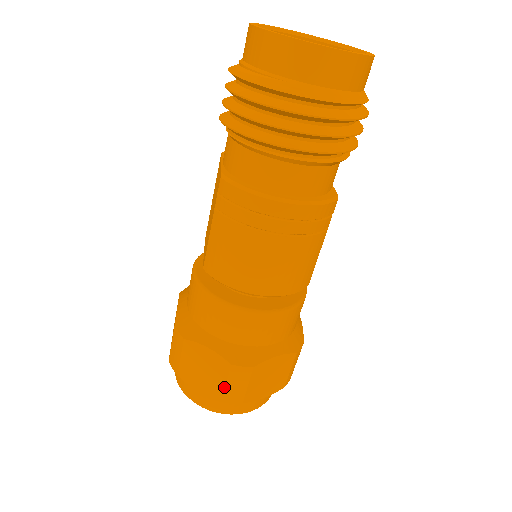
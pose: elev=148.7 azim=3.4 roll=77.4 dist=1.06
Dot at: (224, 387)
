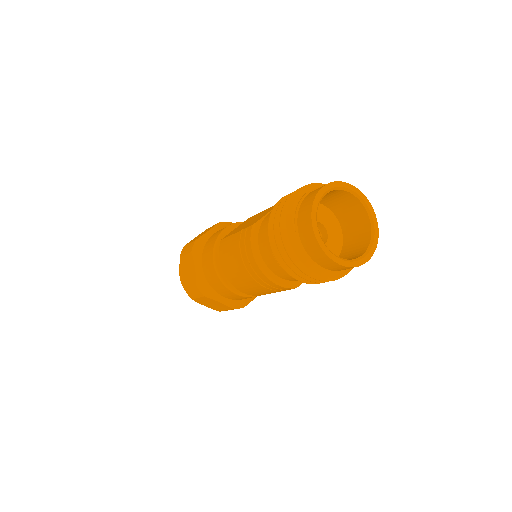
Dot at: (189, 287)
